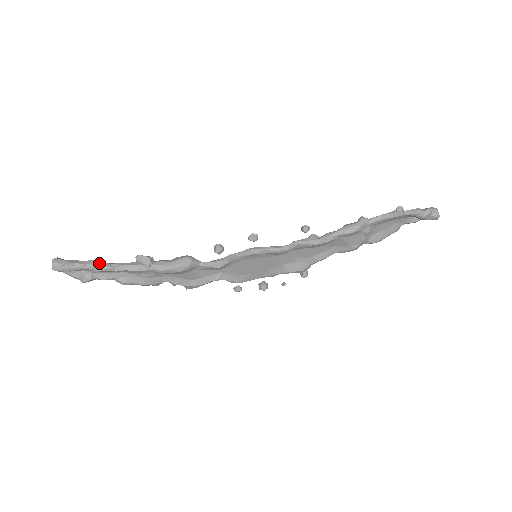
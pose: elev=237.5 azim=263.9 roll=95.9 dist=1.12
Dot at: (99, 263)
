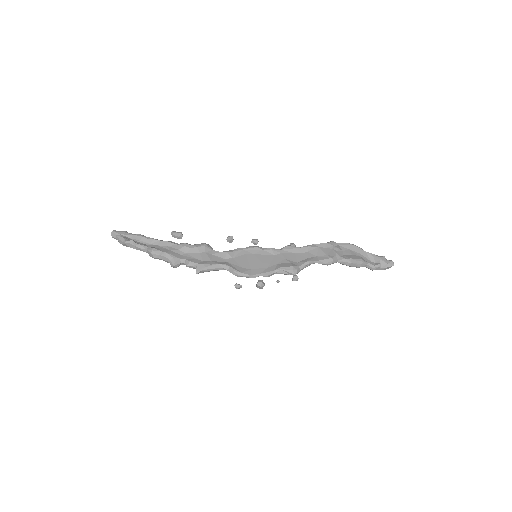
Dot at: (144, 236)
